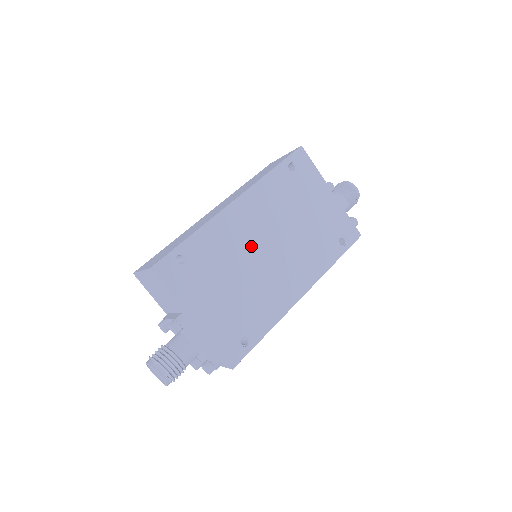
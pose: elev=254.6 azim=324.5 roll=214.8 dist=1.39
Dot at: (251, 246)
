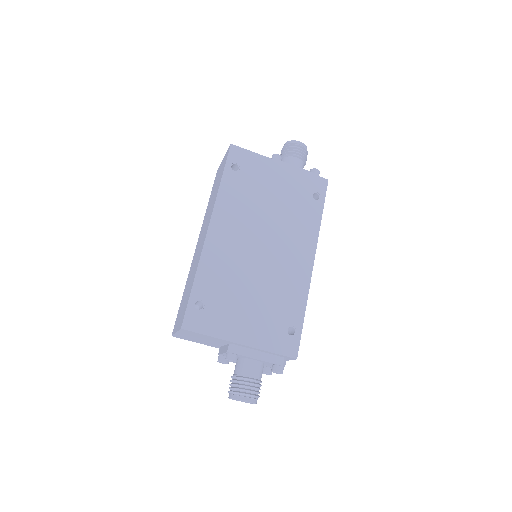
Dot at: (246, 254)
